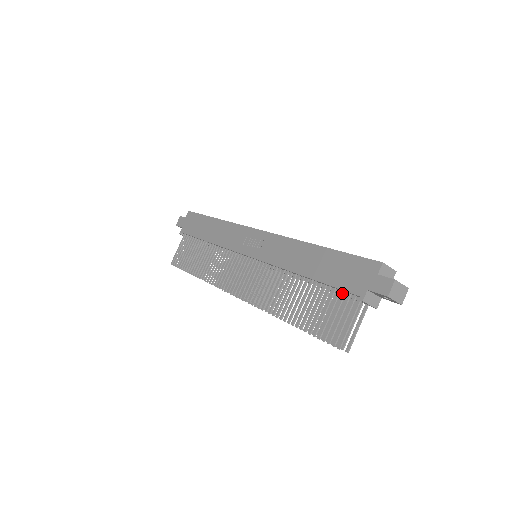
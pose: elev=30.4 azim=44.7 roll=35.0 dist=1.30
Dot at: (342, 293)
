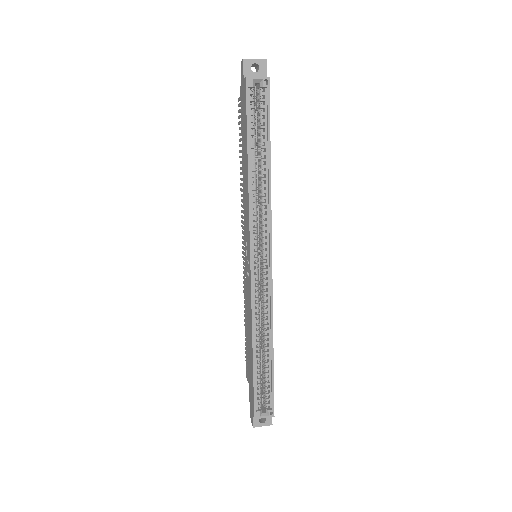
Dot at: occluded
